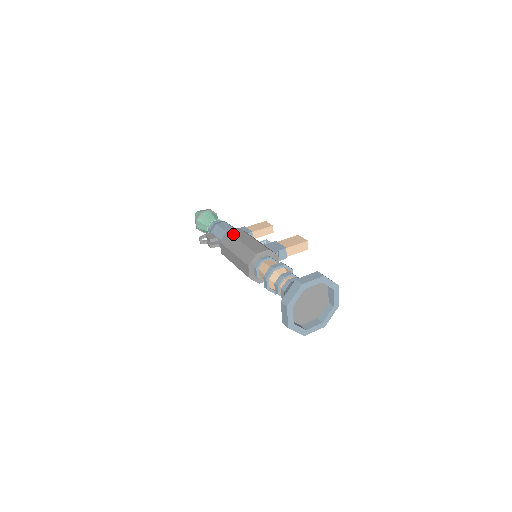
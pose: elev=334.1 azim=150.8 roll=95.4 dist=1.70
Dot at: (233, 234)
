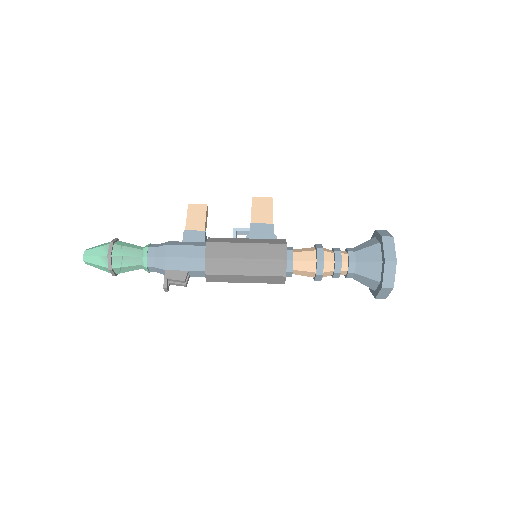
Dot at: (220, 256)
